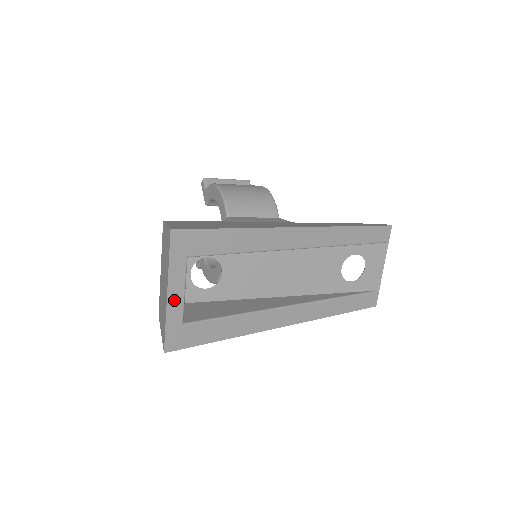
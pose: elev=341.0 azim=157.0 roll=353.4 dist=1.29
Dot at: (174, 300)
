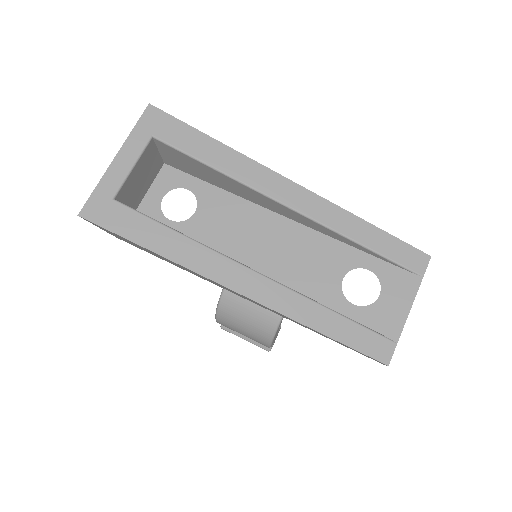
Dot at: (118, 168)
